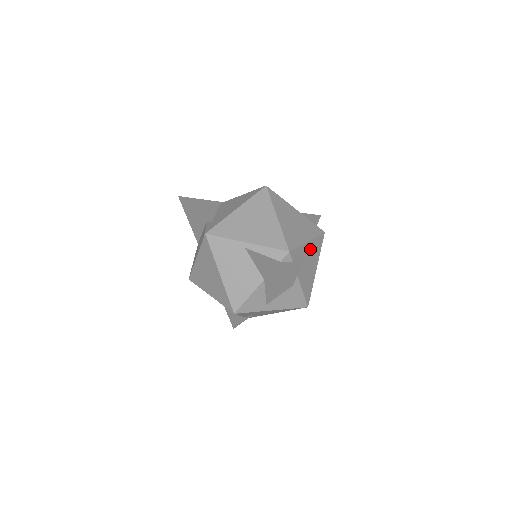
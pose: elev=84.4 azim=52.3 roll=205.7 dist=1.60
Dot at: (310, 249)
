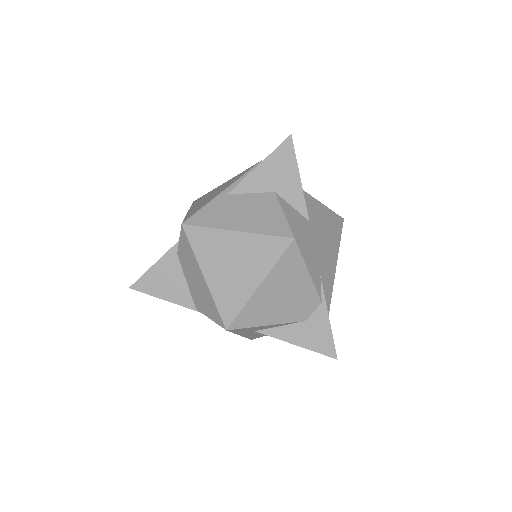
Dot at: occluded
